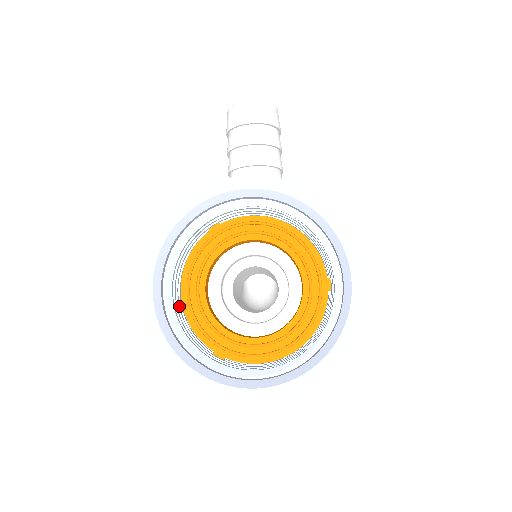
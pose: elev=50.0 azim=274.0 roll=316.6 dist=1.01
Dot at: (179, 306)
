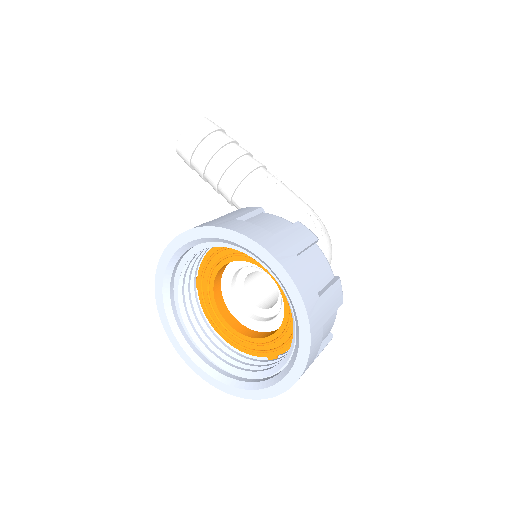
Dot at: (226, 346)
